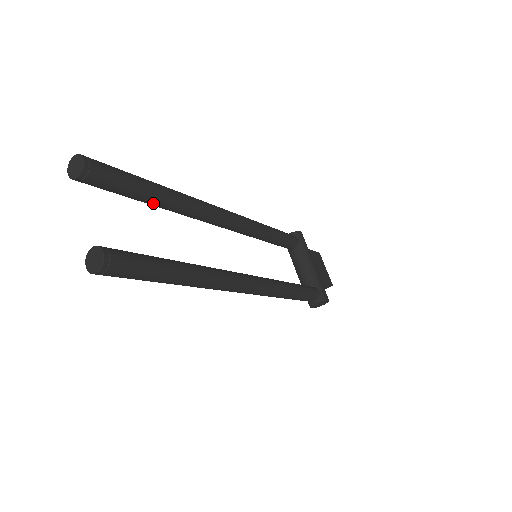
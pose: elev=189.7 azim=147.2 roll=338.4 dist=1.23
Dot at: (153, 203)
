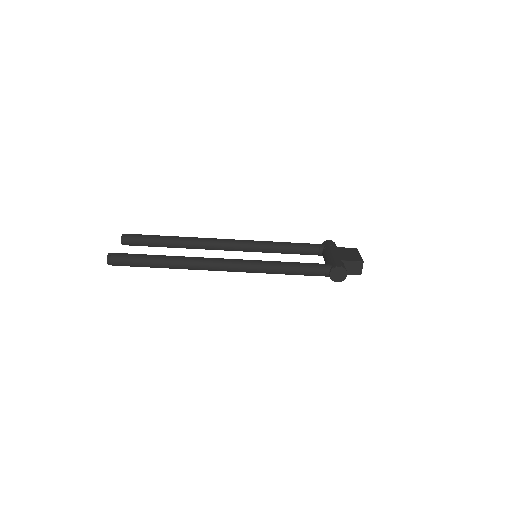
Dot at: (168, 245)
